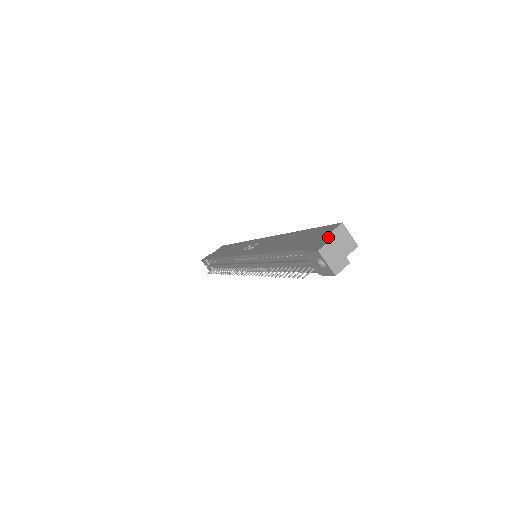
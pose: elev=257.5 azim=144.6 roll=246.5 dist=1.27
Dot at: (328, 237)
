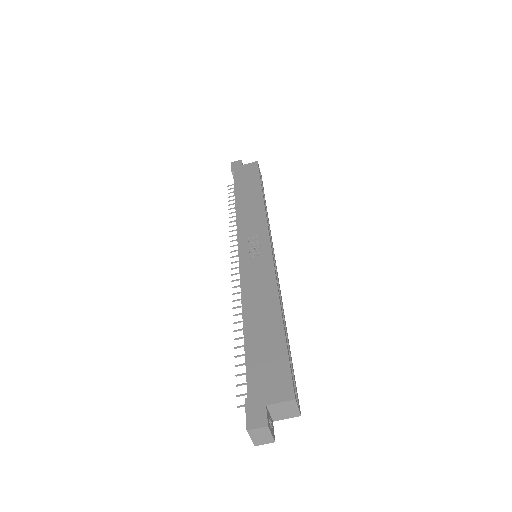
Dot at: (273, 405)
